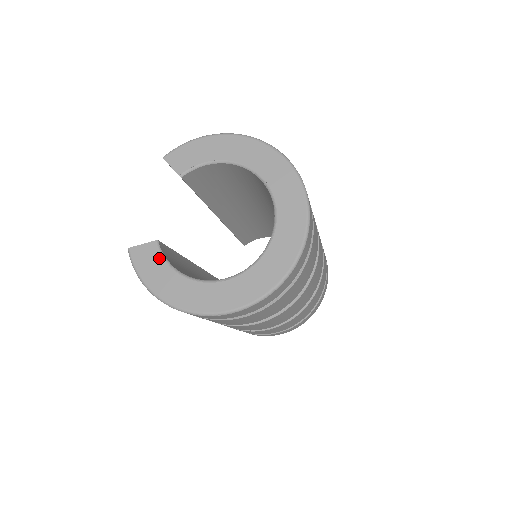
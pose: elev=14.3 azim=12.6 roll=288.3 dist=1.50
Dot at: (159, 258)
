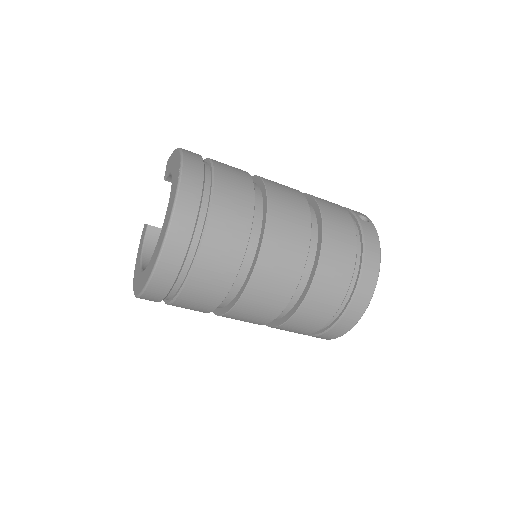
Dot at: (143, 238)
